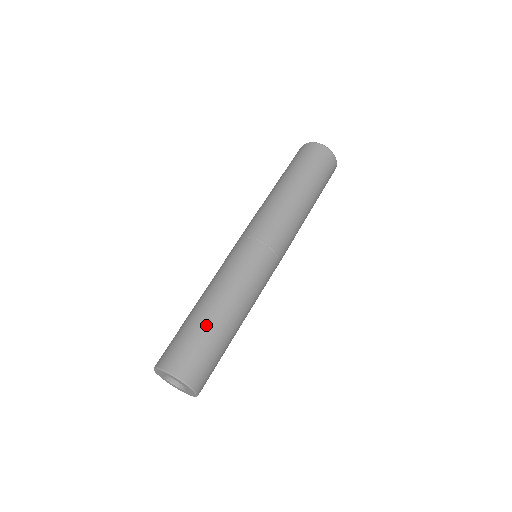
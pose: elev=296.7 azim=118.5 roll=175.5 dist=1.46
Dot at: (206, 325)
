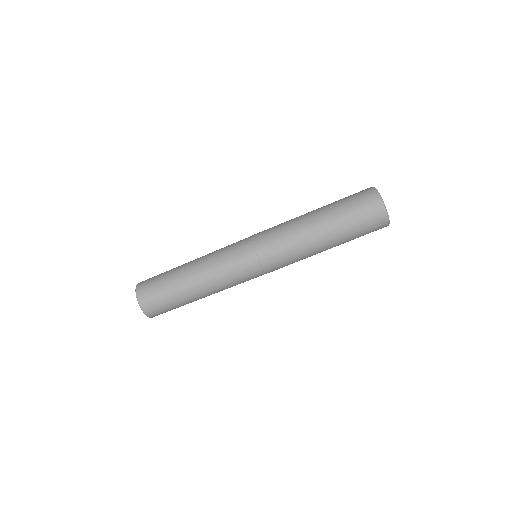
Dot at: (175, 280)
